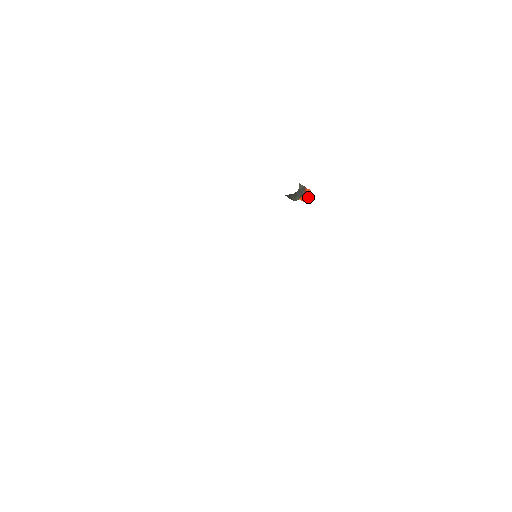
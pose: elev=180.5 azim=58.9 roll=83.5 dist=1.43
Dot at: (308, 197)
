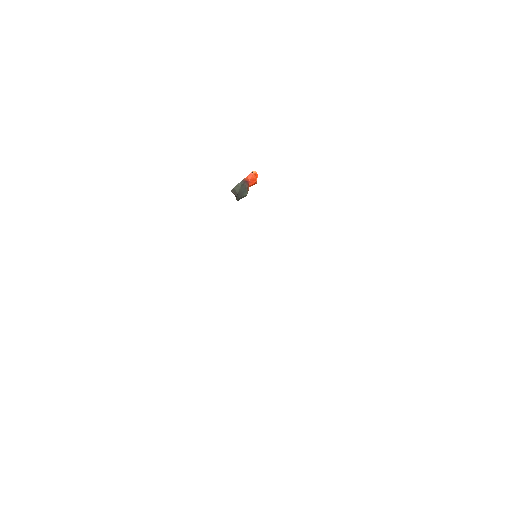
Dot at: (255, 180)
